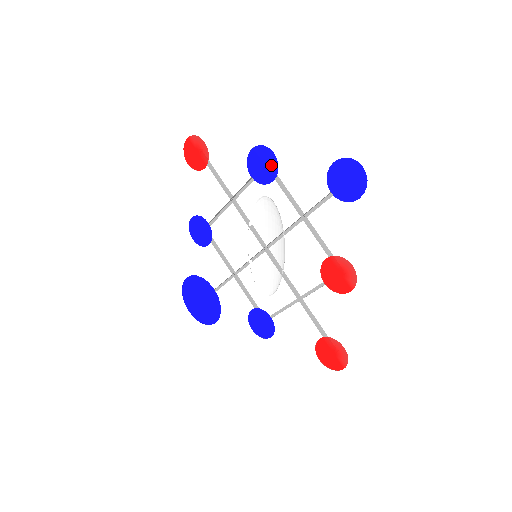
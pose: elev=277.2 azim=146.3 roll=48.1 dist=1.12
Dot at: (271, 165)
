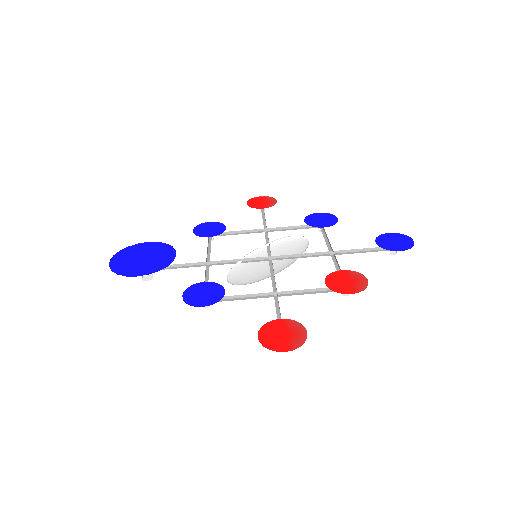
Dot at: (330, 222)
